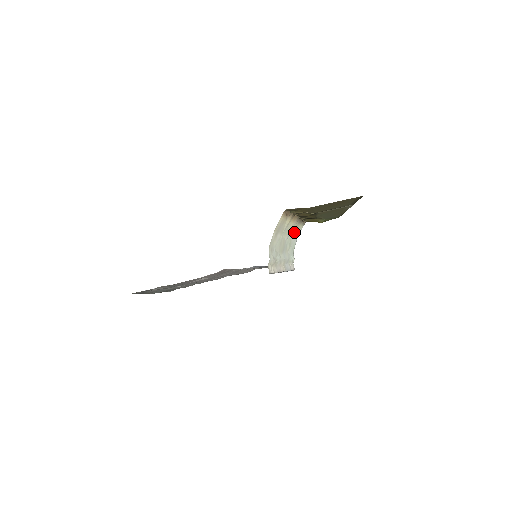
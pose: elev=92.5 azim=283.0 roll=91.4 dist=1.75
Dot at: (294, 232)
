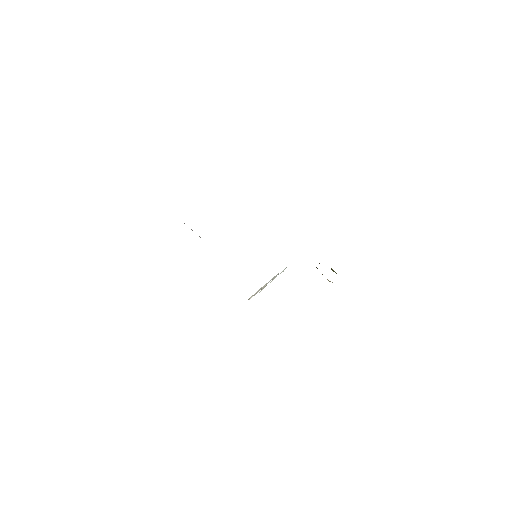
Dot at: occluded
